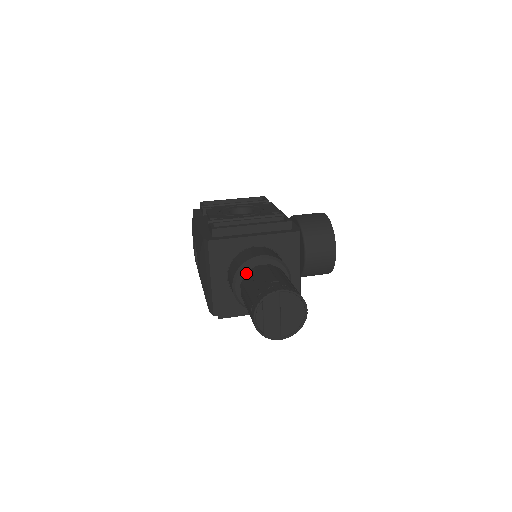
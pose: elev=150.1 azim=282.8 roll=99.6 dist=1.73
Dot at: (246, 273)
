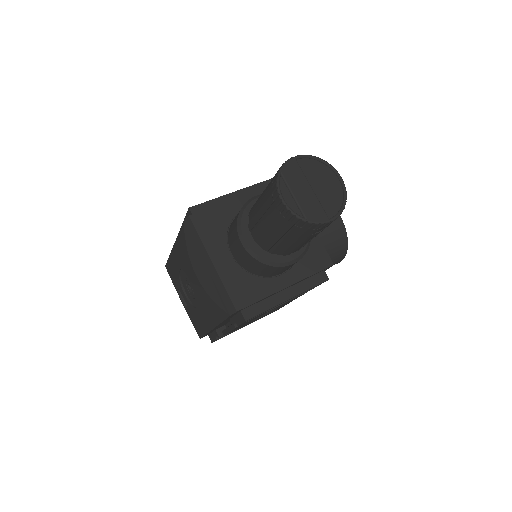
Dot at: (249, 212)
